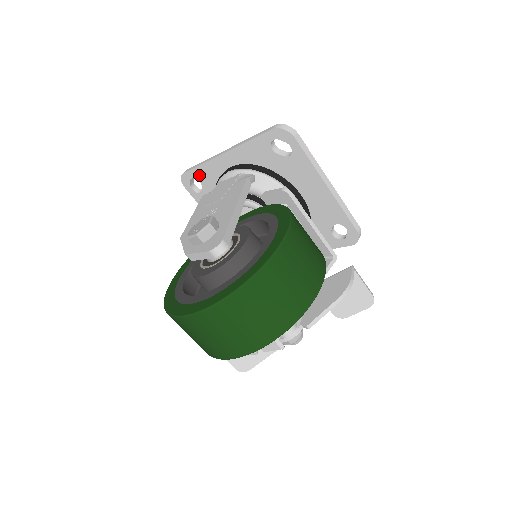
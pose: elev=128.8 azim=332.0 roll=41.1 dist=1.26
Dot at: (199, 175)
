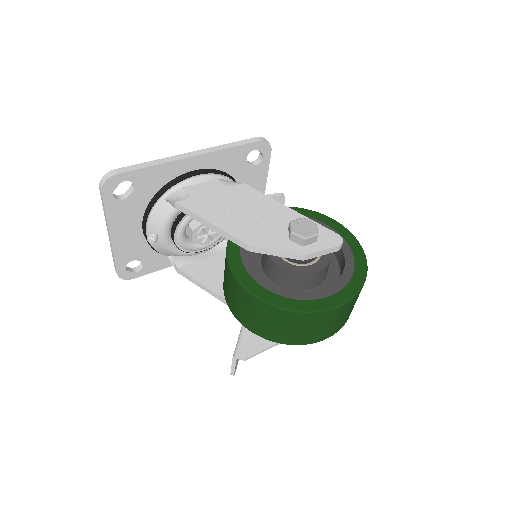
Dot at: (141, 177)
